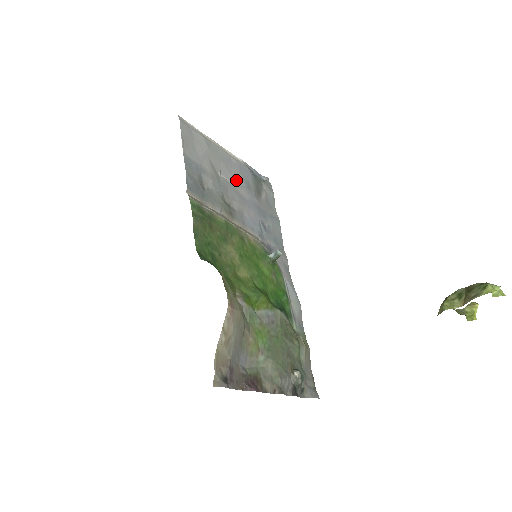
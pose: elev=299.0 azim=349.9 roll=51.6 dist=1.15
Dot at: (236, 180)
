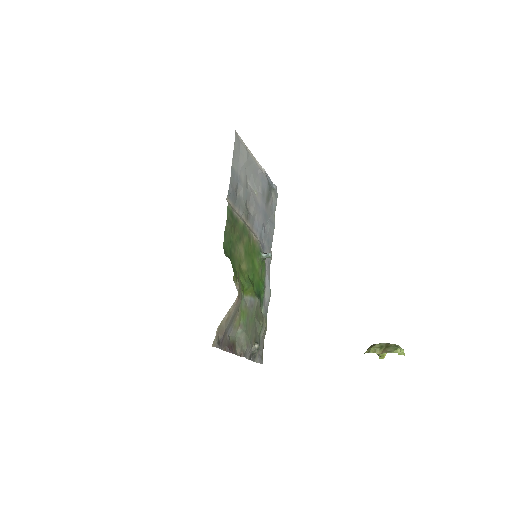
Dot at: (257, 188)
